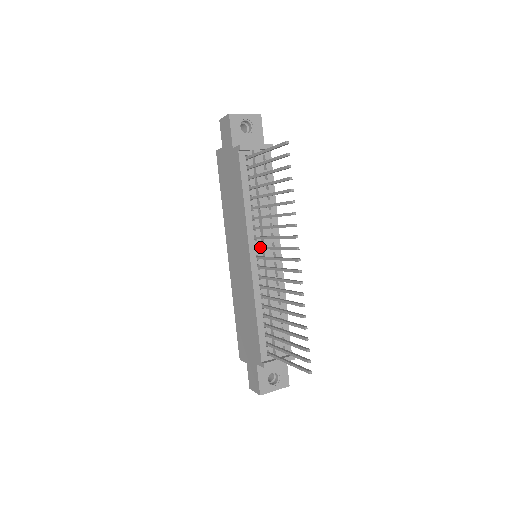
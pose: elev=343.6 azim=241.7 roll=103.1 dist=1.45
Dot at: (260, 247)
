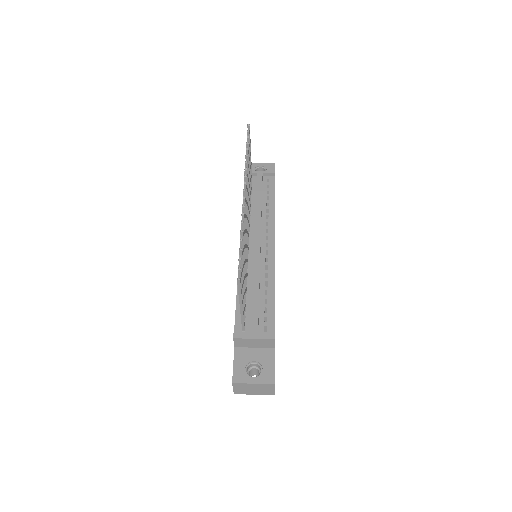
Dot at: occluded
